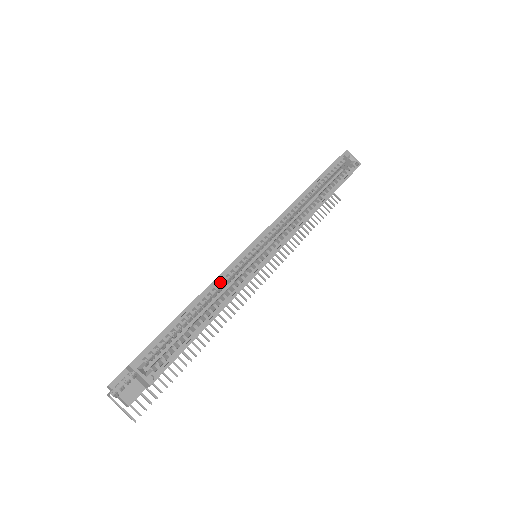
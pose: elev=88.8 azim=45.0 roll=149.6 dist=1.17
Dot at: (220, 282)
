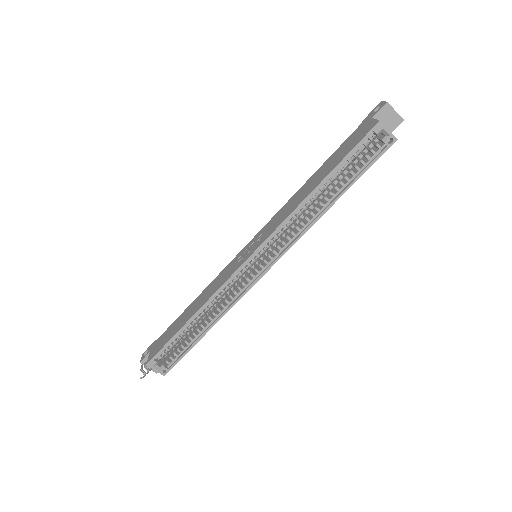
Dot at: (214, 299)
